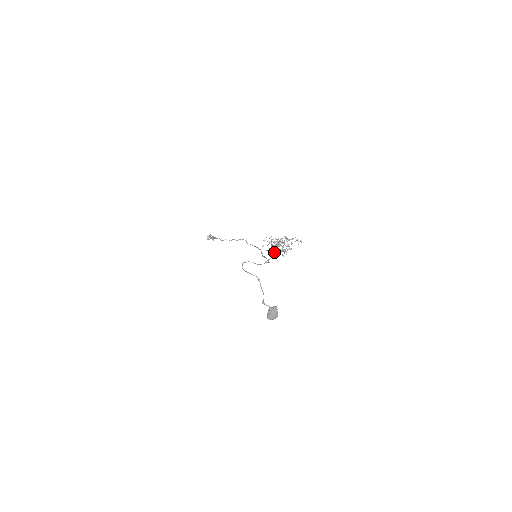
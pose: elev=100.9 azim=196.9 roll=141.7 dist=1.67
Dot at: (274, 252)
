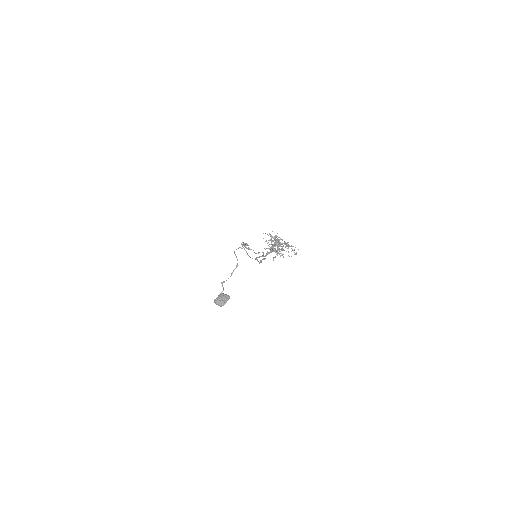
Dot at: occluded
